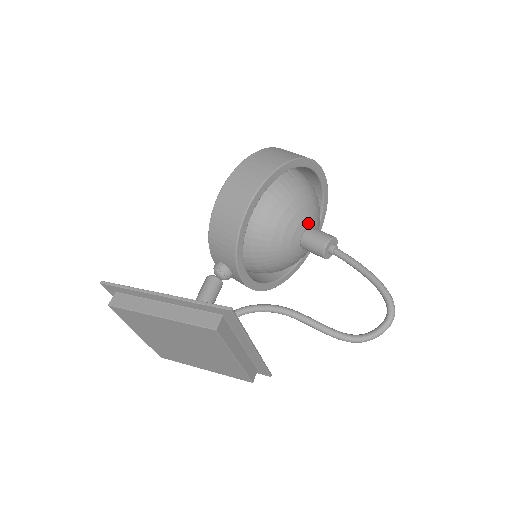
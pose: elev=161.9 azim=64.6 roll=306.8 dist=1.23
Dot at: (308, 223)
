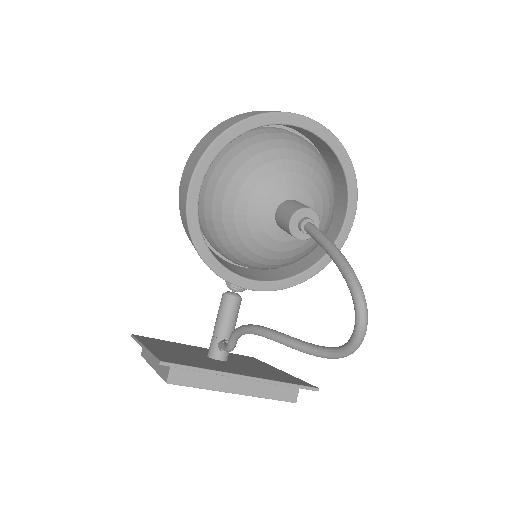
Dot at: (277, 200)
